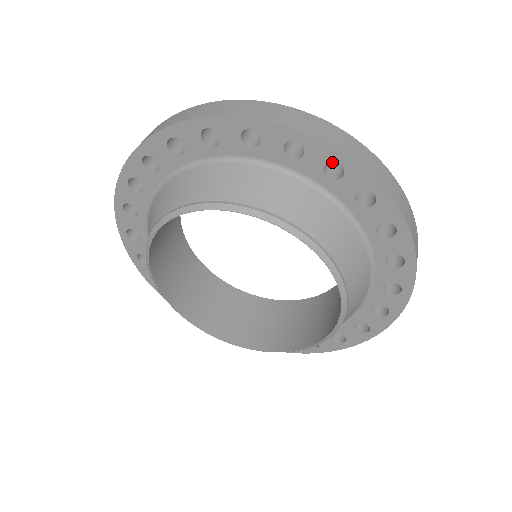
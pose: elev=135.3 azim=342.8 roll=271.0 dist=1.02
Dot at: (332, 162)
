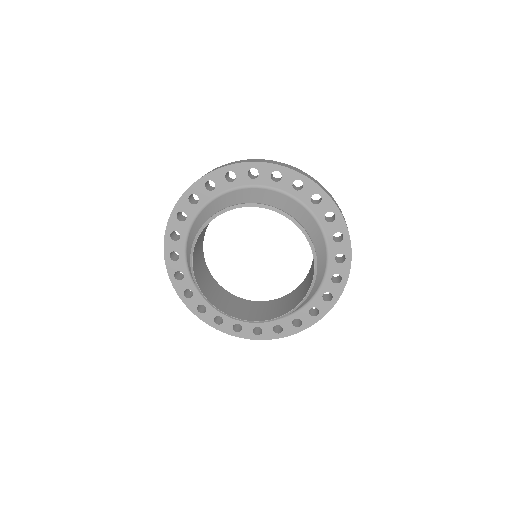
Dot at: occluded
